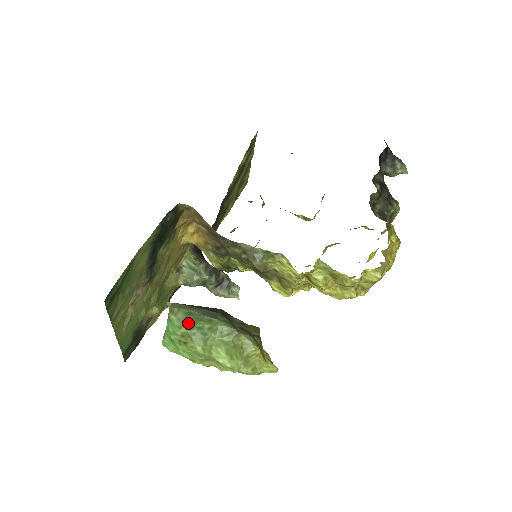
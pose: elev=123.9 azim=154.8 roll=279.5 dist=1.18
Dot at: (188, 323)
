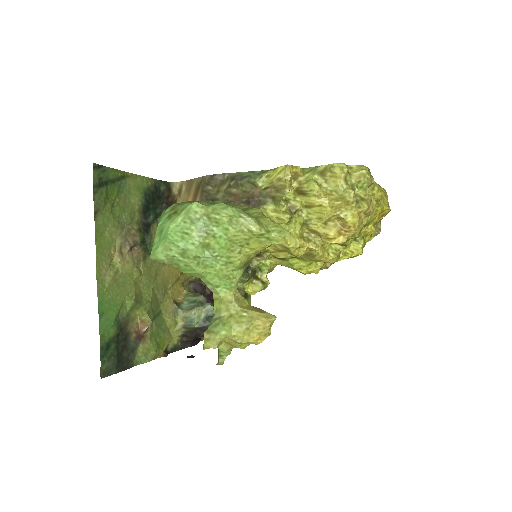
Dot at: occluded
